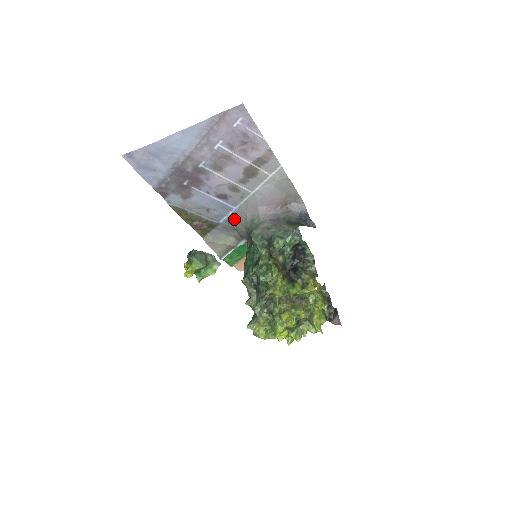
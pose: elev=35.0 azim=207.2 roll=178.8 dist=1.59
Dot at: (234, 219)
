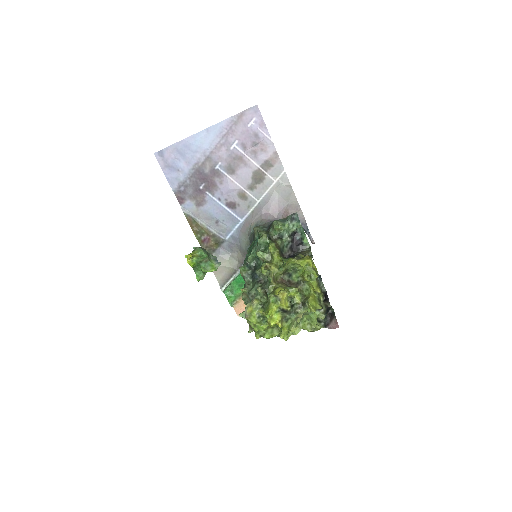
Dot at: (239, 233)
